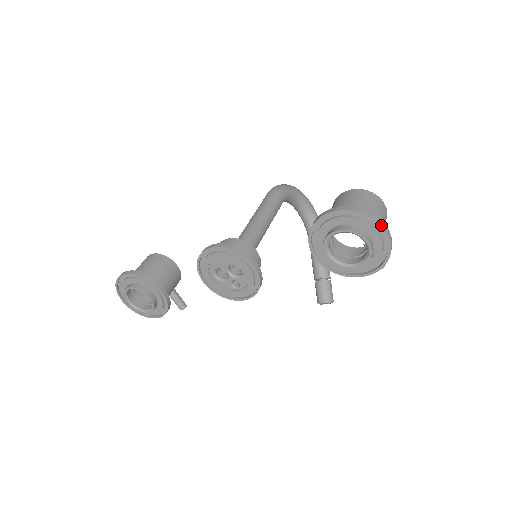
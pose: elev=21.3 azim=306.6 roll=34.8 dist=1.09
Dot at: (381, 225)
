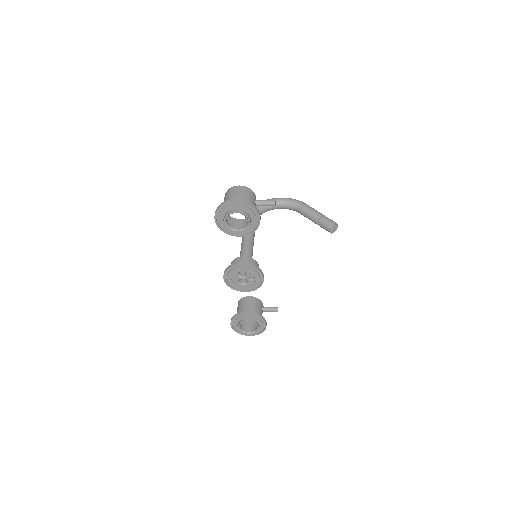
Dot at: (228, 202)
